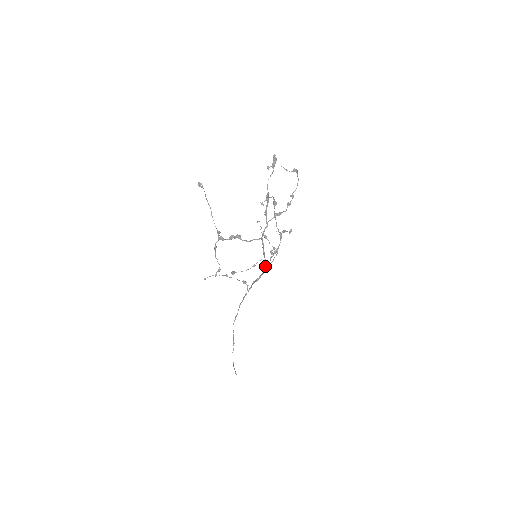
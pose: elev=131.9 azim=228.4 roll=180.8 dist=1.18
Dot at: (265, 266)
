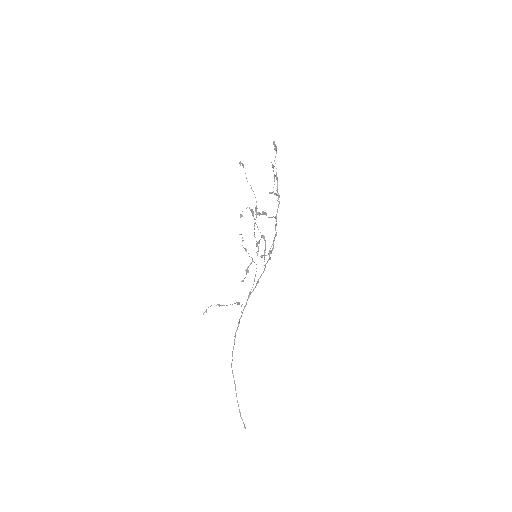
Dot at: (270, 258)
